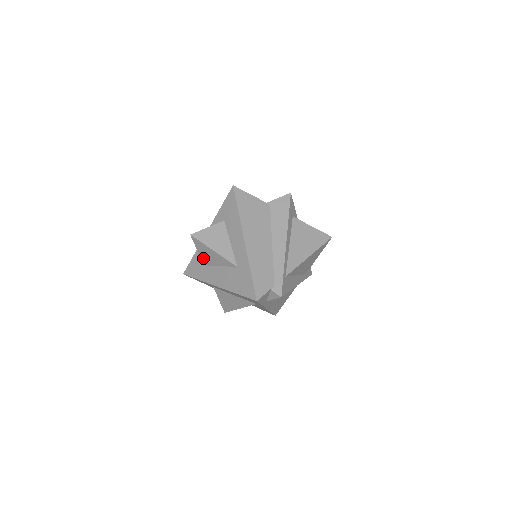
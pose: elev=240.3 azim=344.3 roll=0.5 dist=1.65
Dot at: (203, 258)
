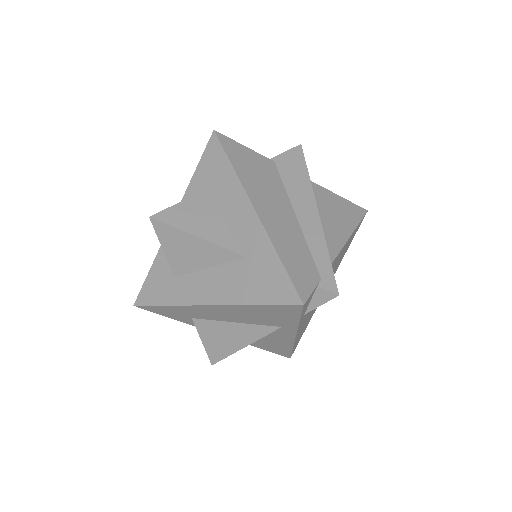
Dot at: (174, 261)
